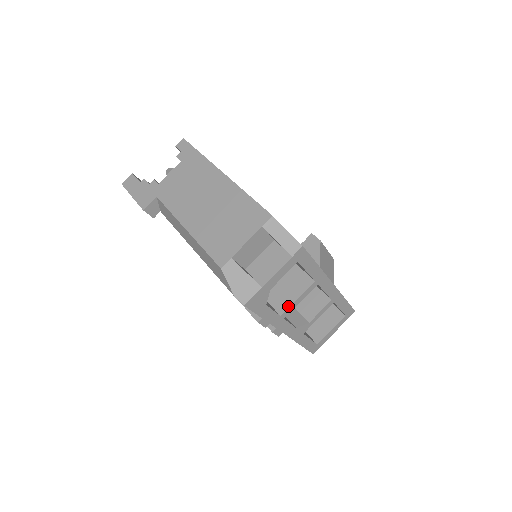
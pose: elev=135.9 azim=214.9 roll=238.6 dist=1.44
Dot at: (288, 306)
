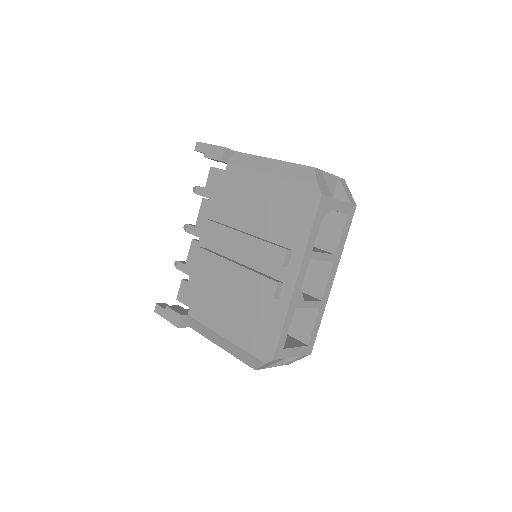
Dot at: (317, 251)
